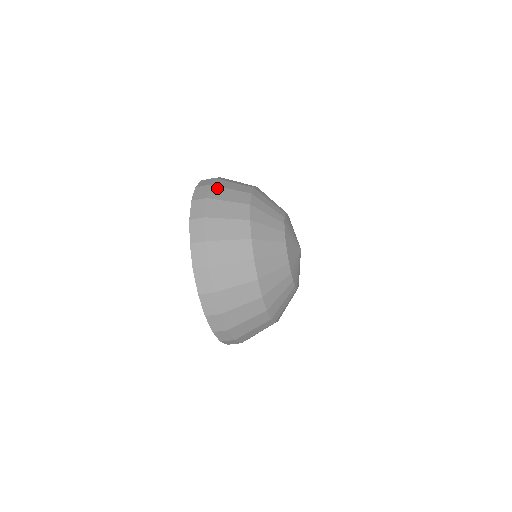
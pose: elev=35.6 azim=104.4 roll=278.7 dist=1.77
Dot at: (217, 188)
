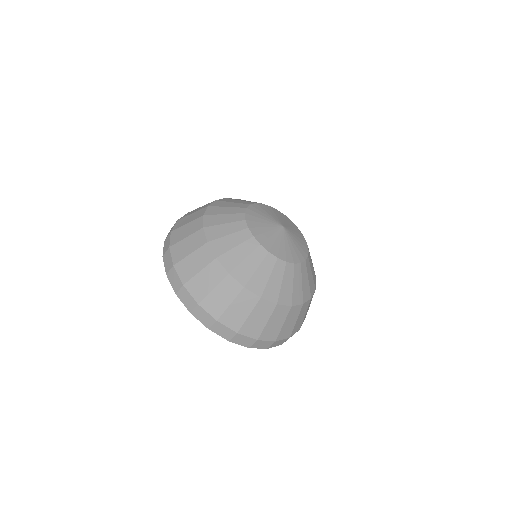
Dot at: occluded
